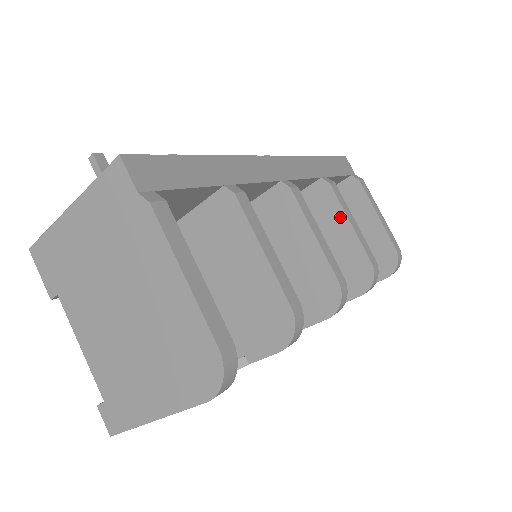
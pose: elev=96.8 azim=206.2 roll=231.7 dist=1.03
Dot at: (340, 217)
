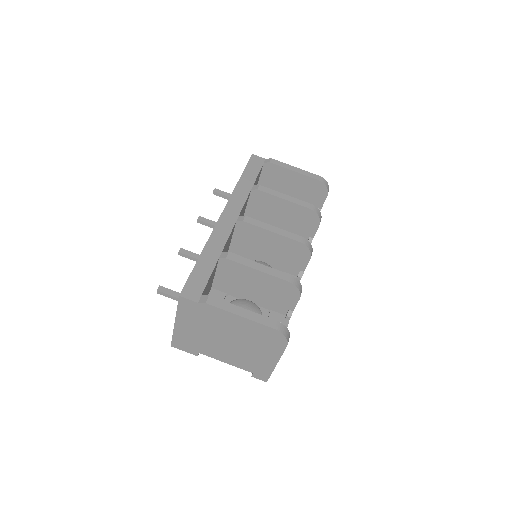
Dot at: (277, 200)
